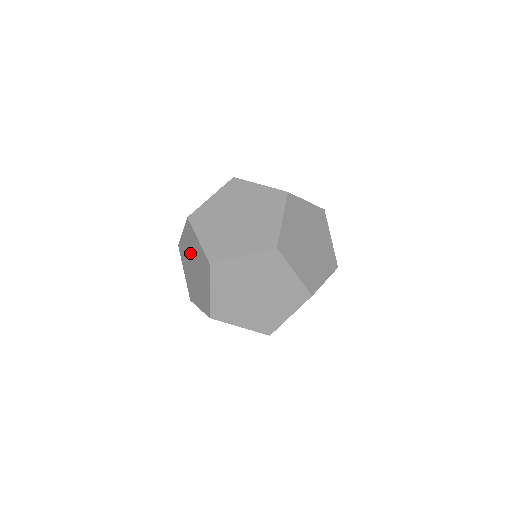
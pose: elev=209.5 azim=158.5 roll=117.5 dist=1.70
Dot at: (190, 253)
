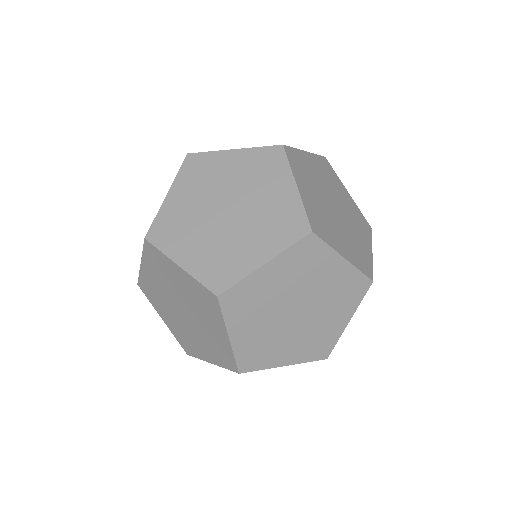
Dot at: (205, 198)
